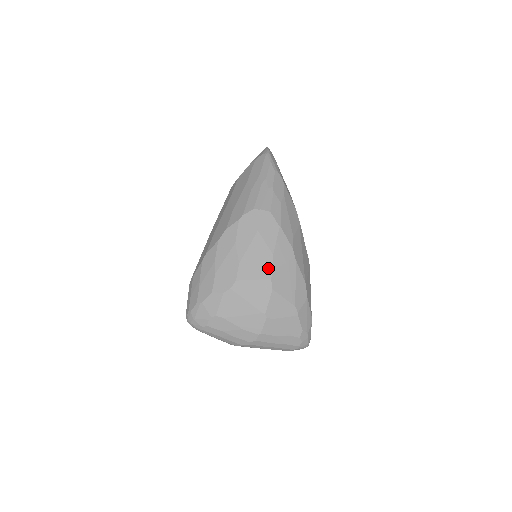
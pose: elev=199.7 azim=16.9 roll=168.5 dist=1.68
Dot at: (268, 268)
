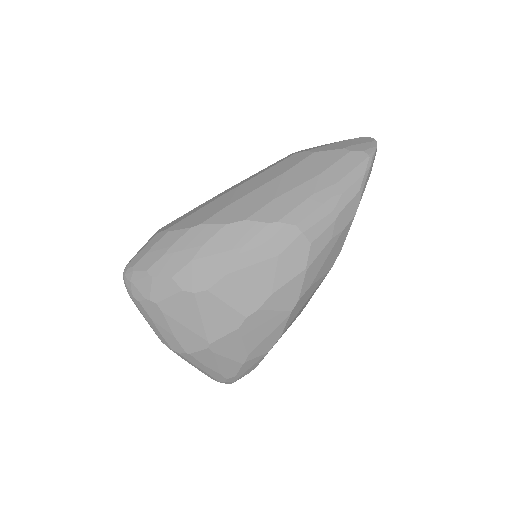
Dot at: (253, 304)
